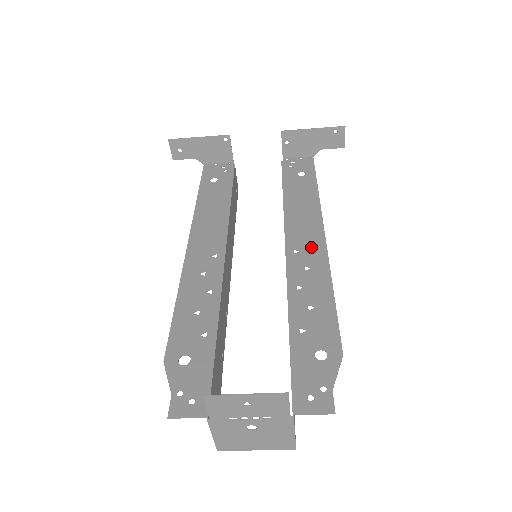
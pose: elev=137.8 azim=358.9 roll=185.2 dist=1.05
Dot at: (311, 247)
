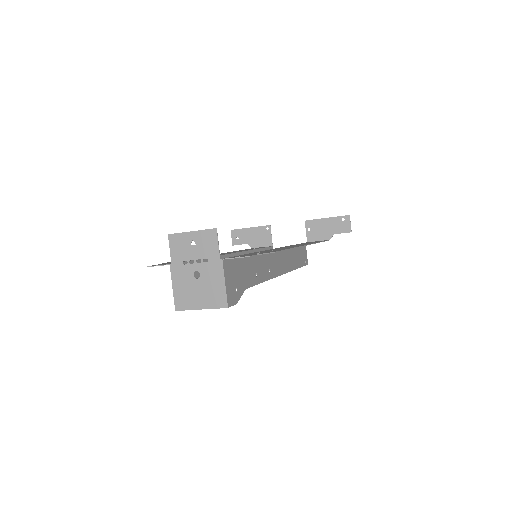
Dot at: (293, 246)
